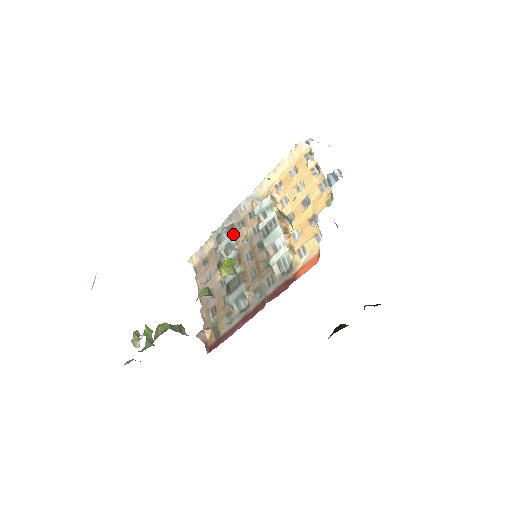
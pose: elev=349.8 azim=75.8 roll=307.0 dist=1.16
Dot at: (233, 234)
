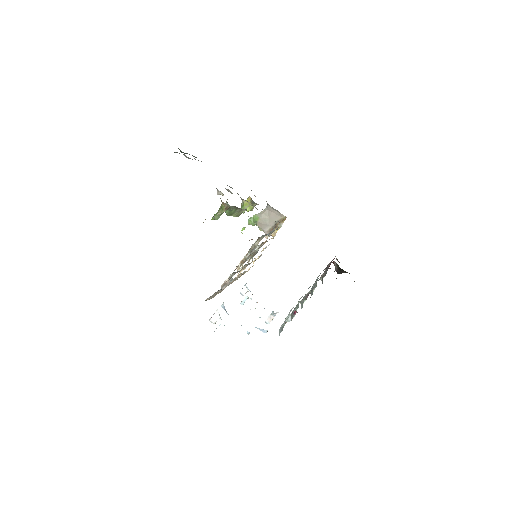
Dot at: occluded
